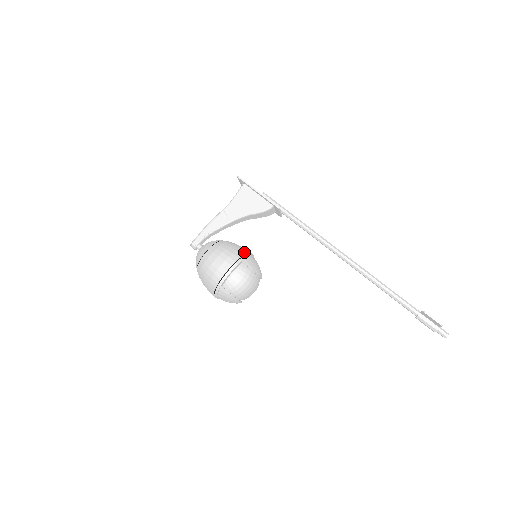
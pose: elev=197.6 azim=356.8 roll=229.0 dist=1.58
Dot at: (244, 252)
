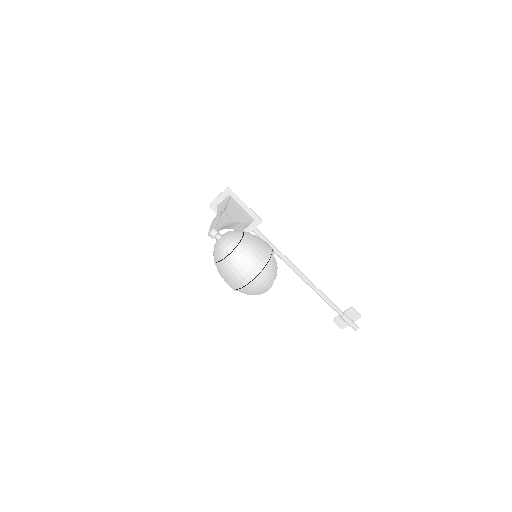
Dot at: occluded
